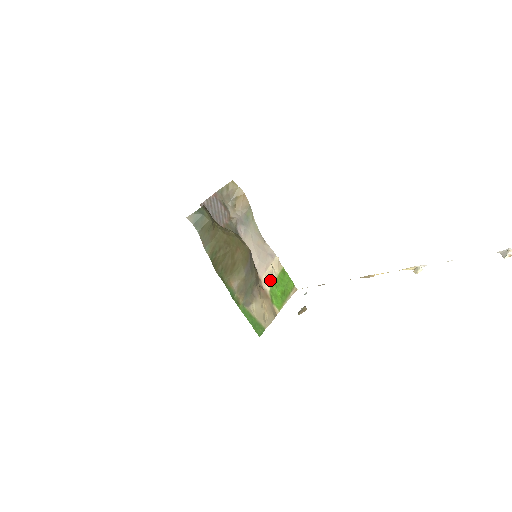
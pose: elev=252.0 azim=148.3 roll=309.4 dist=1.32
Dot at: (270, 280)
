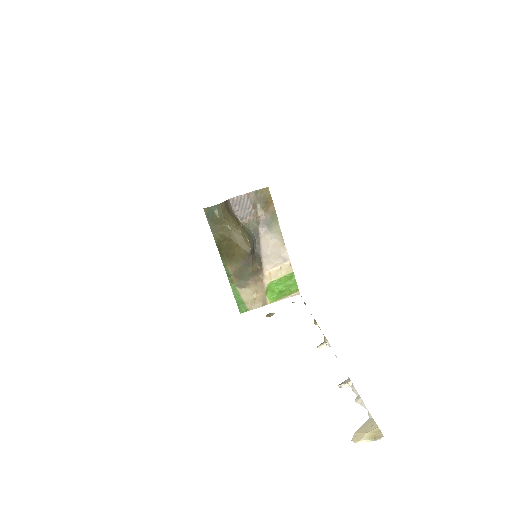
Dot at: (273, 277)
